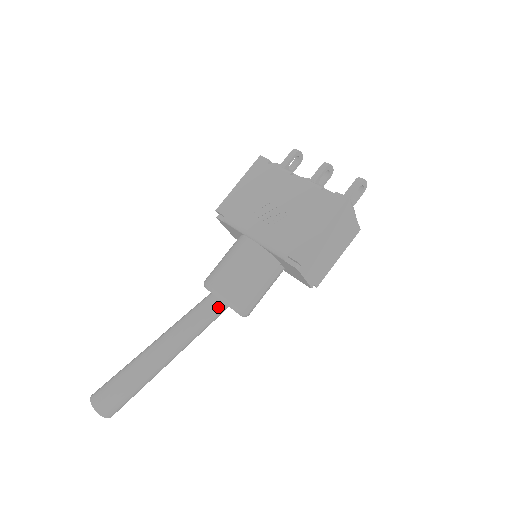
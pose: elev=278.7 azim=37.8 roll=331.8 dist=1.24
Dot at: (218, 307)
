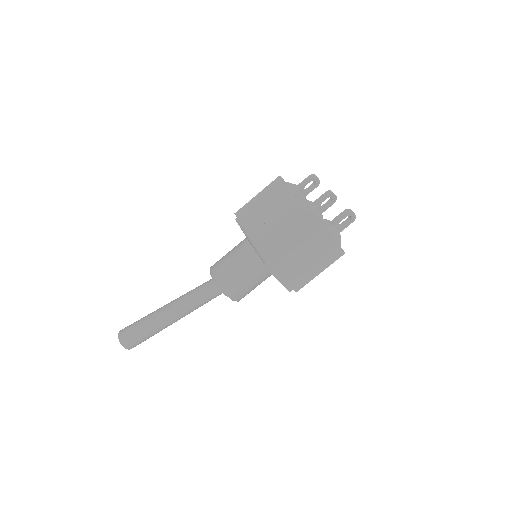
Dot at: (216, 289)
